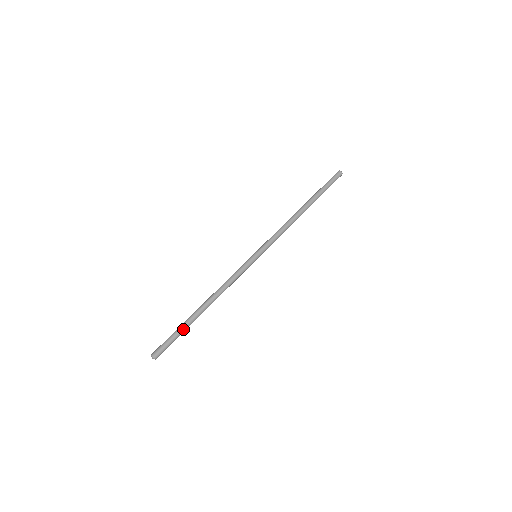
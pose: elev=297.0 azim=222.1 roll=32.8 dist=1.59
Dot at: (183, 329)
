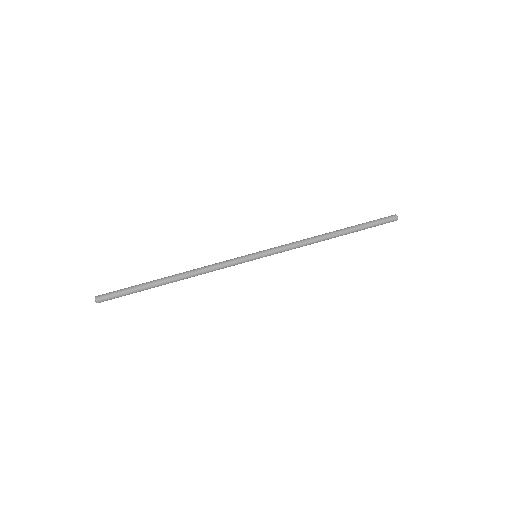
Dot at: (140, 287)
